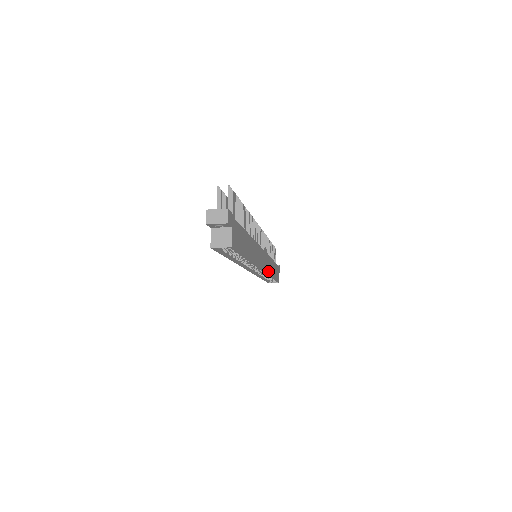
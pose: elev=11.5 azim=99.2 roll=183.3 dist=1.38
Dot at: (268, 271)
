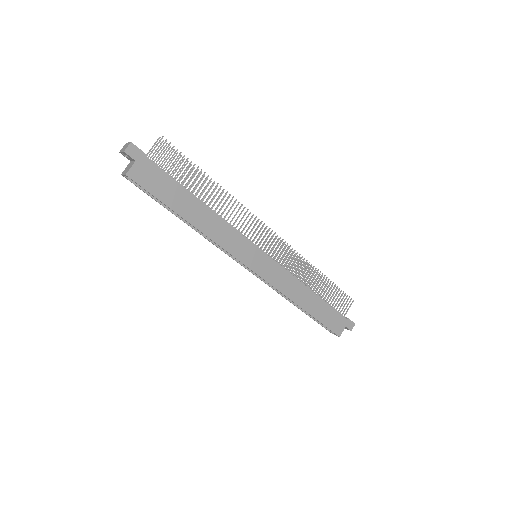
Dot at: (279, 286)
